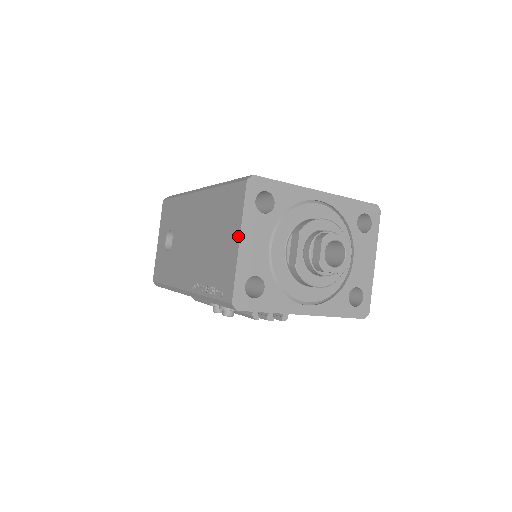
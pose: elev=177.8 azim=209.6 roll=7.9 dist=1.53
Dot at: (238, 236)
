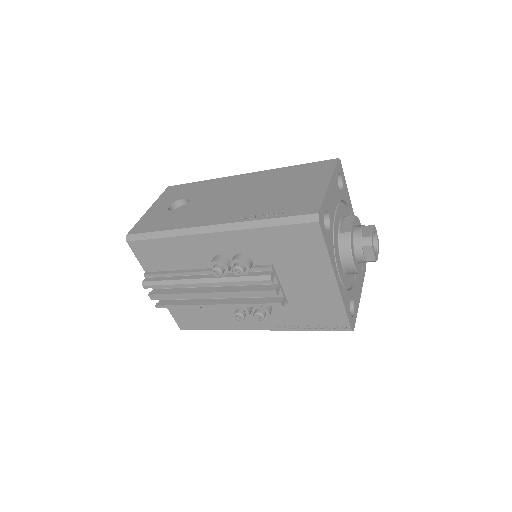
Dot at: (327, 181)
